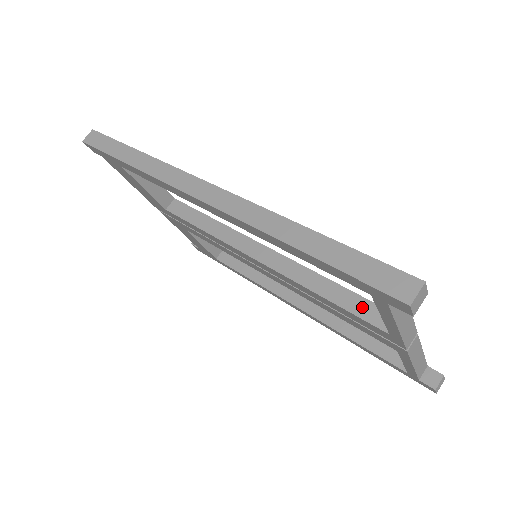
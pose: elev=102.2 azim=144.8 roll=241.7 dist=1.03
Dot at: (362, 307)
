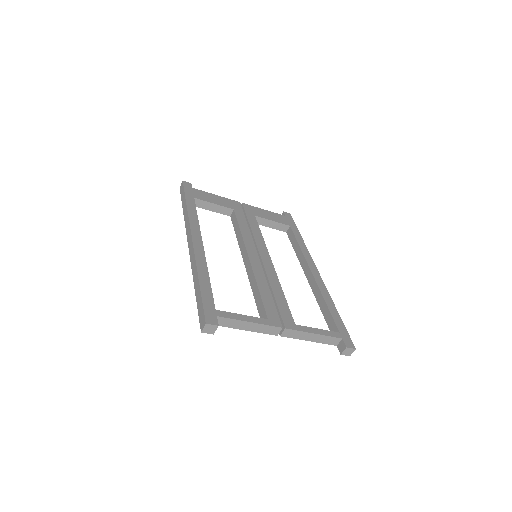
Dot at: (261, 308)
